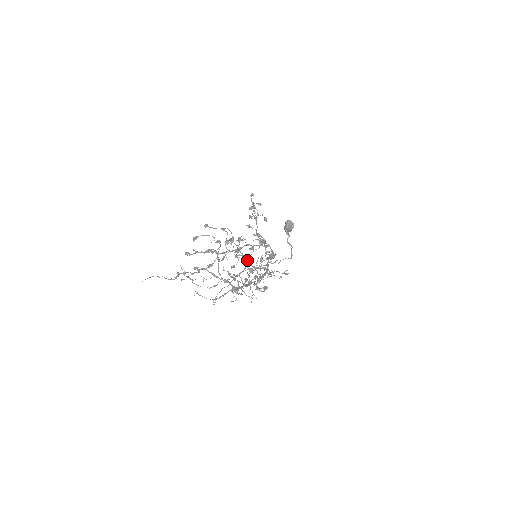
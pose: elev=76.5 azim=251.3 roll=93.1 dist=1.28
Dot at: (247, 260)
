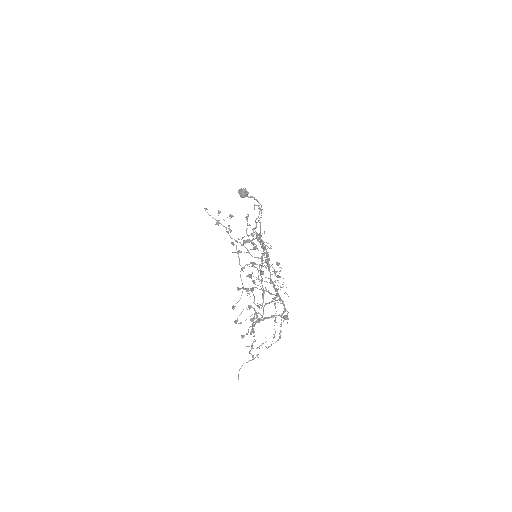
Dot at: (253, 264)
